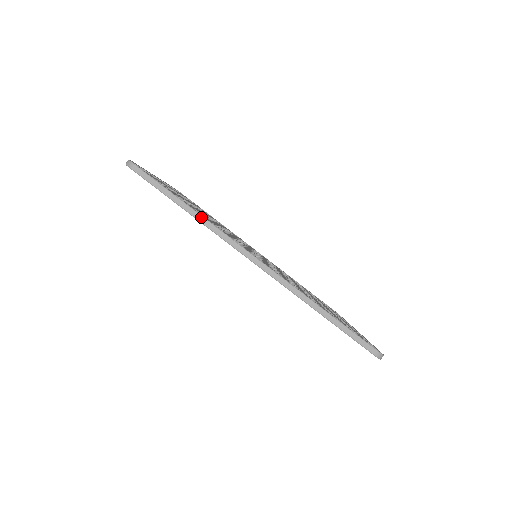
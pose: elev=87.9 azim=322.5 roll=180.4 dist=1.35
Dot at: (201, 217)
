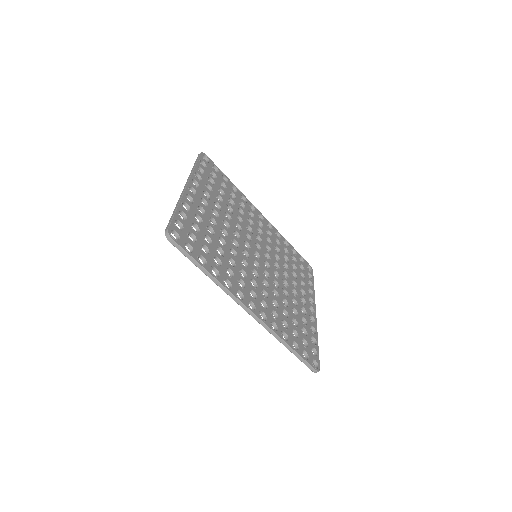
Dot at: (217, 281)
